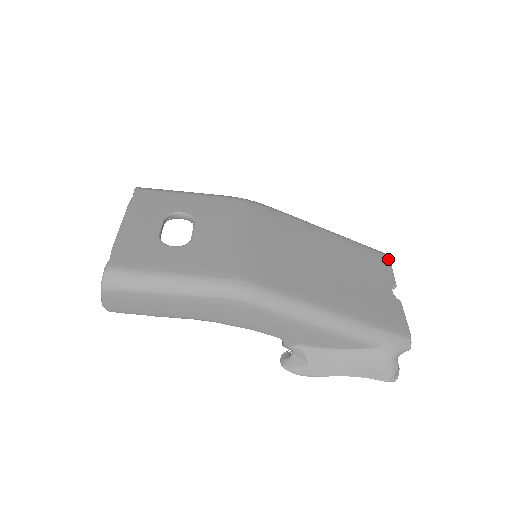
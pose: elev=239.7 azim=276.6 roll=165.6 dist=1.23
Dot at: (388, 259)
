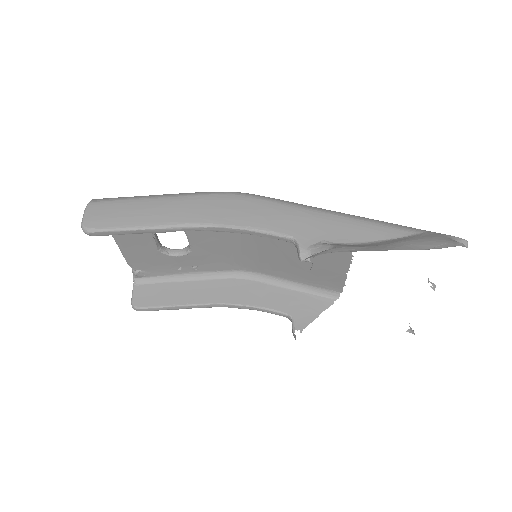
Dot at: occluded
